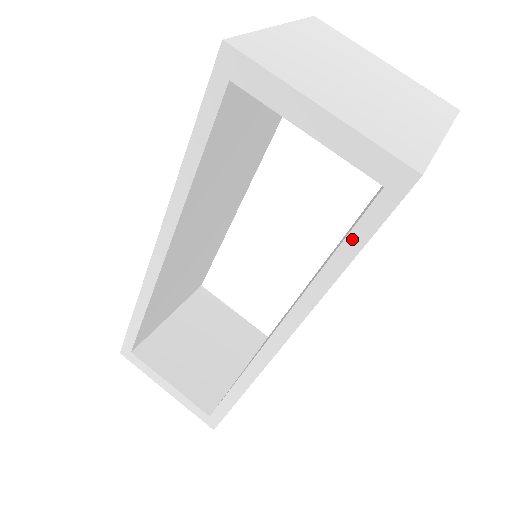
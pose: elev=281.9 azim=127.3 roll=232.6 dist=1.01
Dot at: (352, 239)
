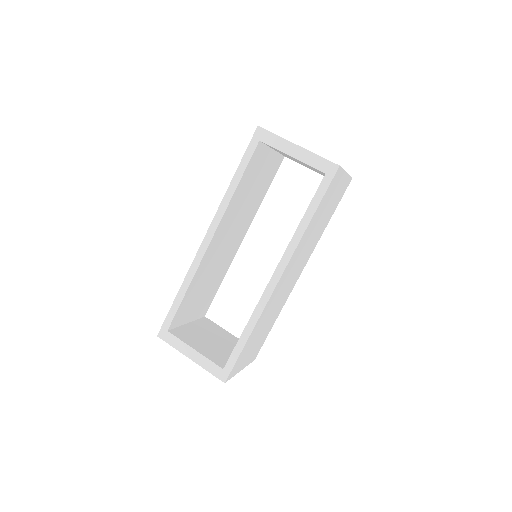
Dot at: (314, 201)
